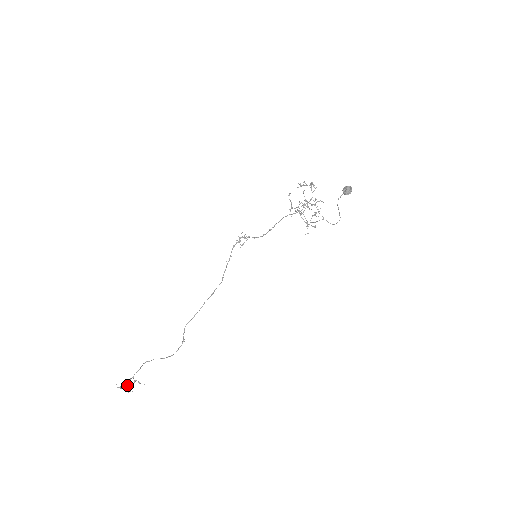
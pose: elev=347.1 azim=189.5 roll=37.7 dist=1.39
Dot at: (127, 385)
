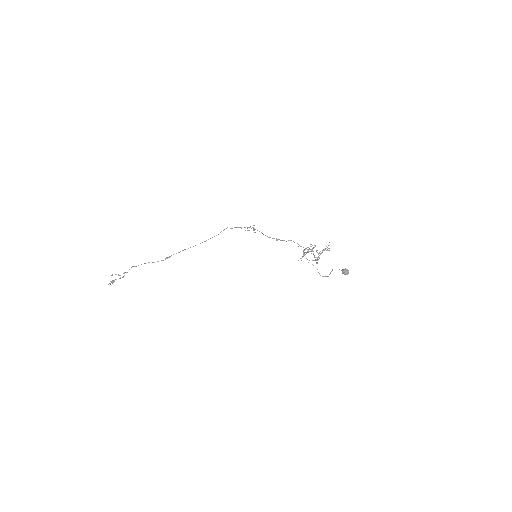
Dot at: (112, 275)
